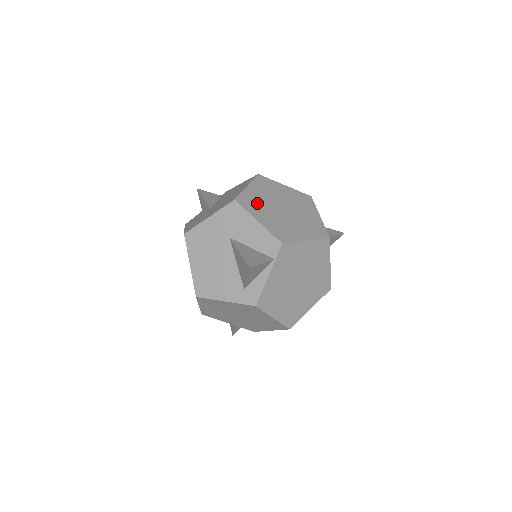
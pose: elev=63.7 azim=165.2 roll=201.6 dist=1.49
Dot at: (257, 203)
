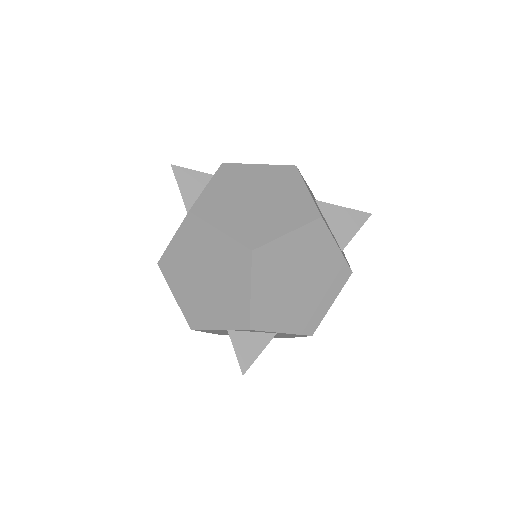
Dot at: occluded
